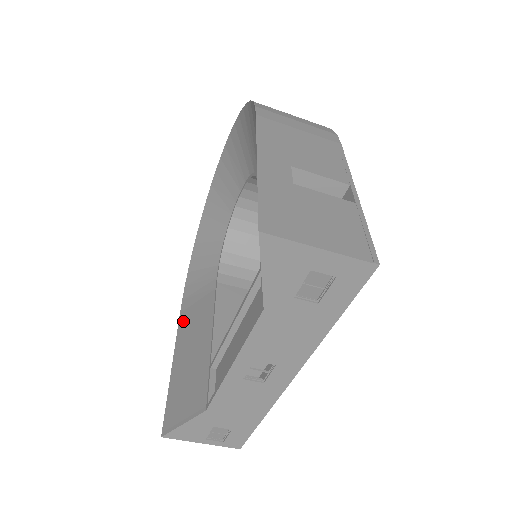
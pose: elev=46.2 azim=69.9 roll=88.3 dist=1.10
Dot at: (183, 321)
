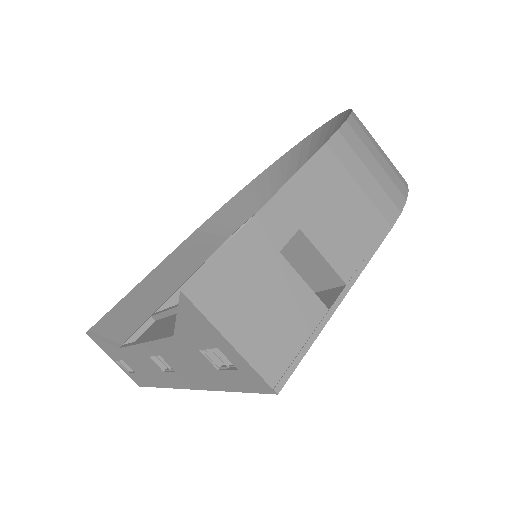
Dot at: (179, 251)
